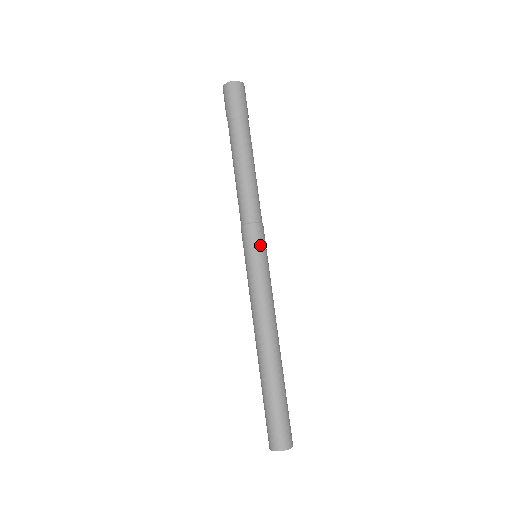
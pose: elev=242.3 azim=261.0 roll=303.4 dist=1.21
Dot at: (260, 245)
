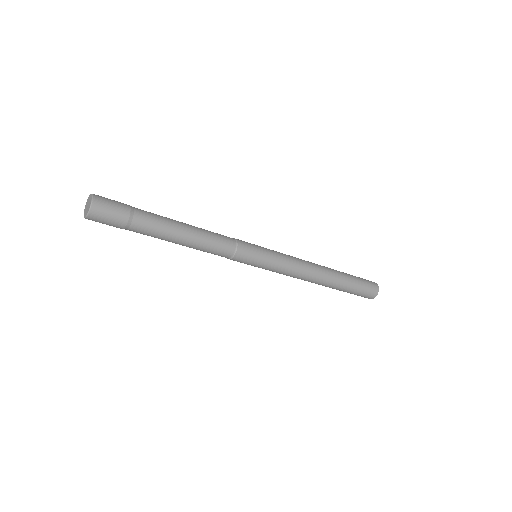
Dot at: (254, 257)
